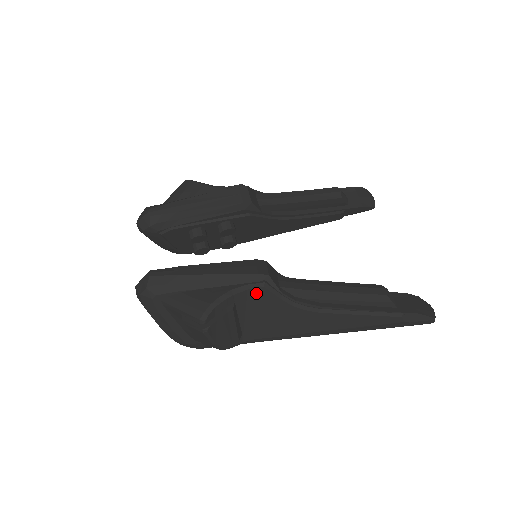
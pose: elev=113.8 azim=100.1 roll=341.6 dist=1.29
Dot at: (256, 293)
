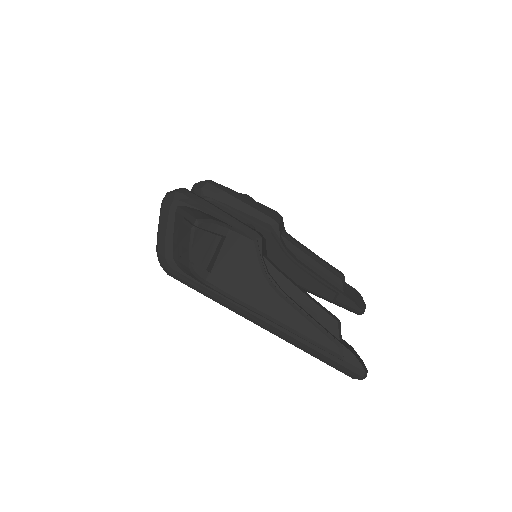
Dot at: (245, 242)
